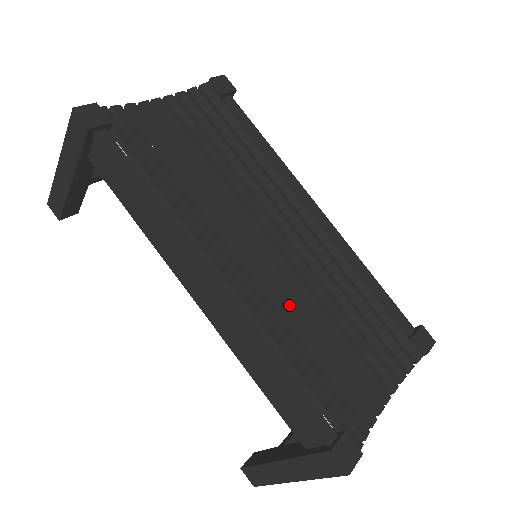
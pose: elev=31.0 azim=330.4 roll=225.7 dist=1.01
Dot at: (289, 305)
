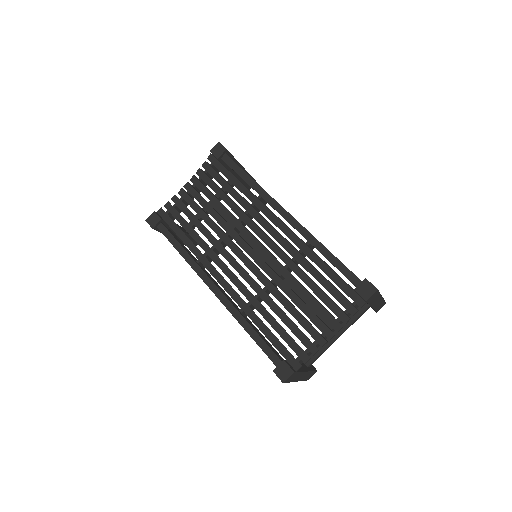
Dot at: (262, 289)
